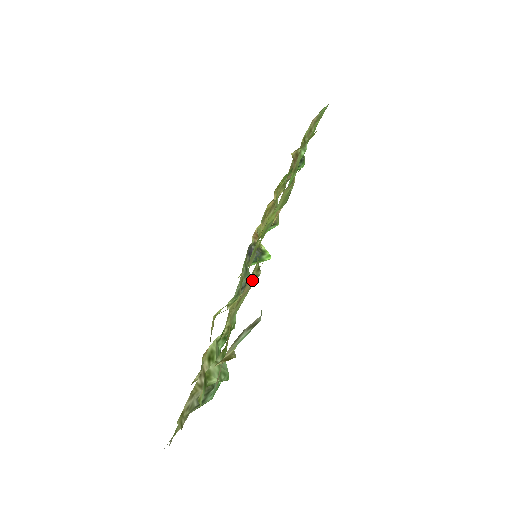
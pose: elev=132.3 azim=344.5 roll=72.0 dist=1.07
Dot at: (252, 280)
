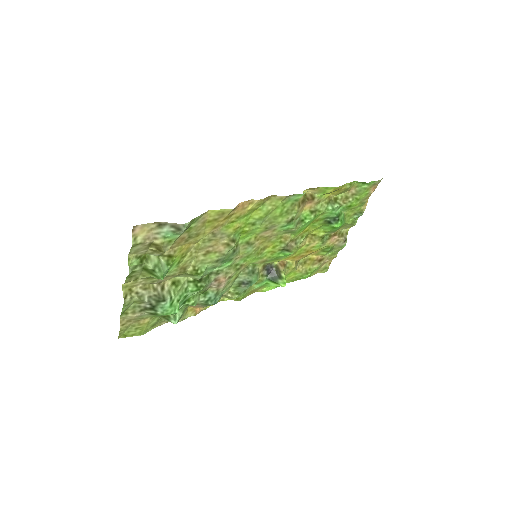
Dot at: (225, 246)
